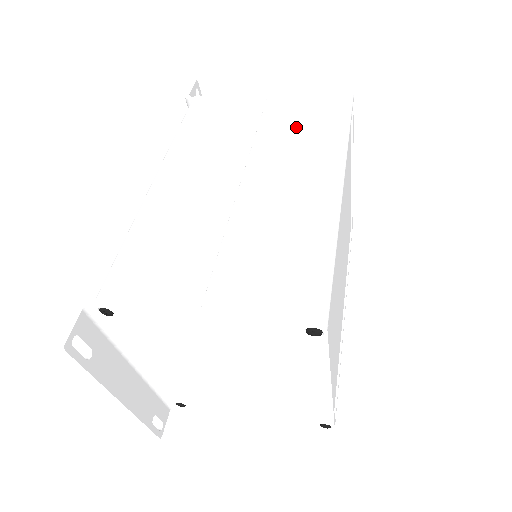
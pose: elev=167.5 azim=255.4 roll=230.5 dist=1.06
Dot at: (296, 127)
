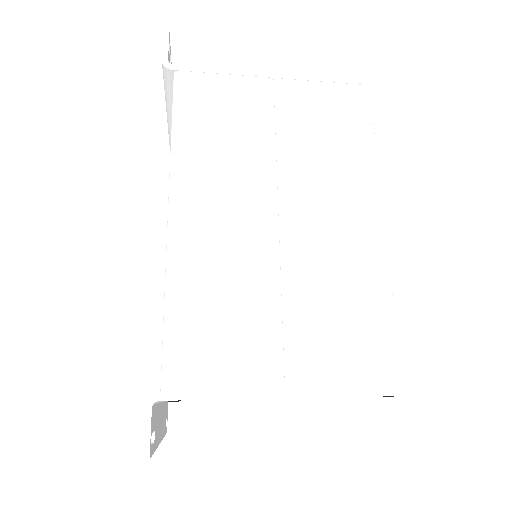
Dot at: (320, 134)
